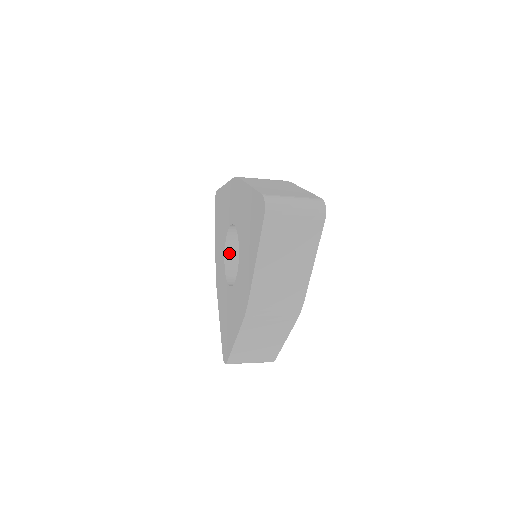
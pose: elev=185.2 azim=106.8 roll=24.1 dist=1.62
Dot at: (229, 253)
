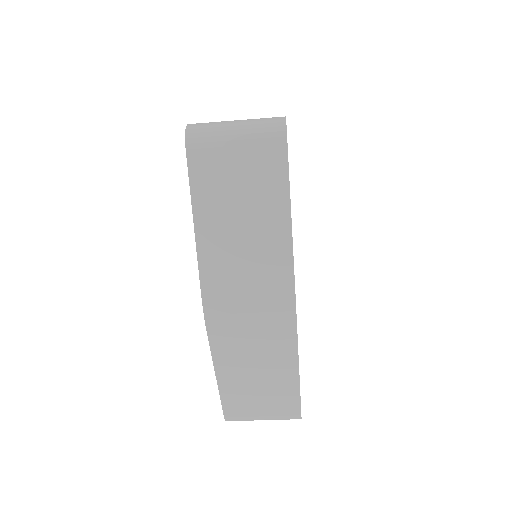
Dot at: occluded
